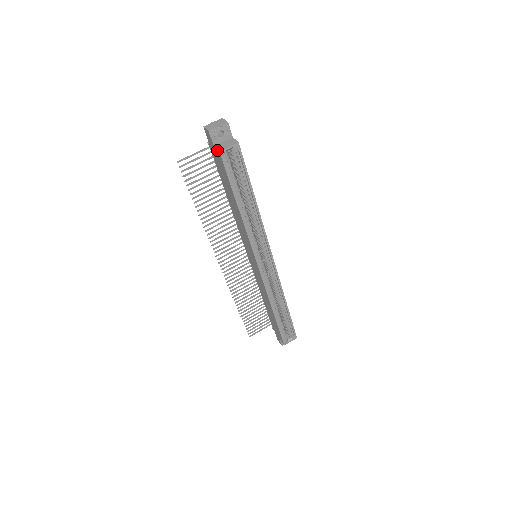
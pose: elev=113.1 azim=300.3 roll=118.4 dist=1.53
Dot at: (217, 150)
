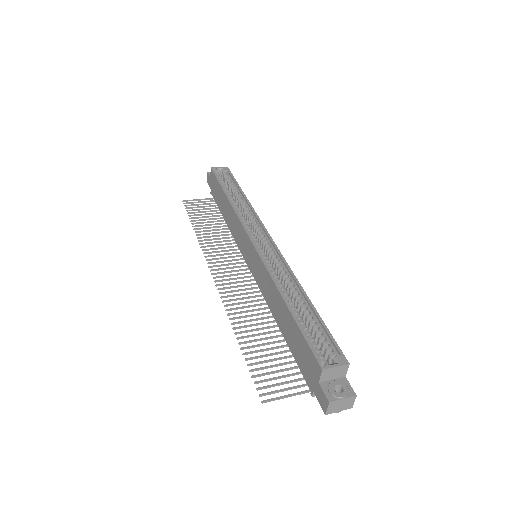
Dot at: (211, 172)
